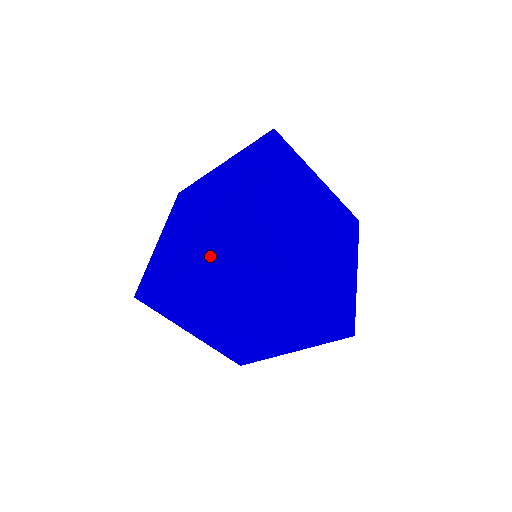
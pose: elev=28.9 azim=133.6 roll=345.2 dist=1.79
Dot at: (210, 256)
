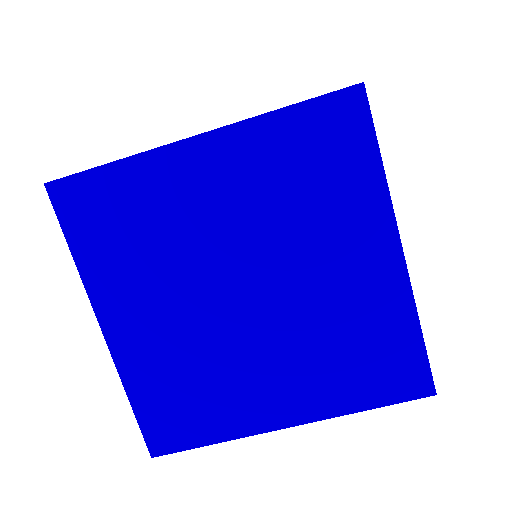
Dot at: occluded
